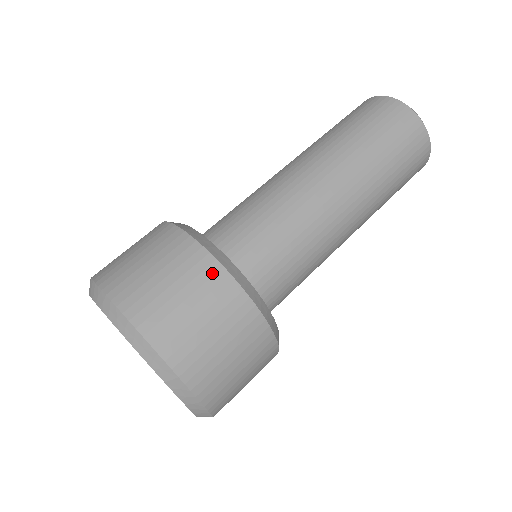
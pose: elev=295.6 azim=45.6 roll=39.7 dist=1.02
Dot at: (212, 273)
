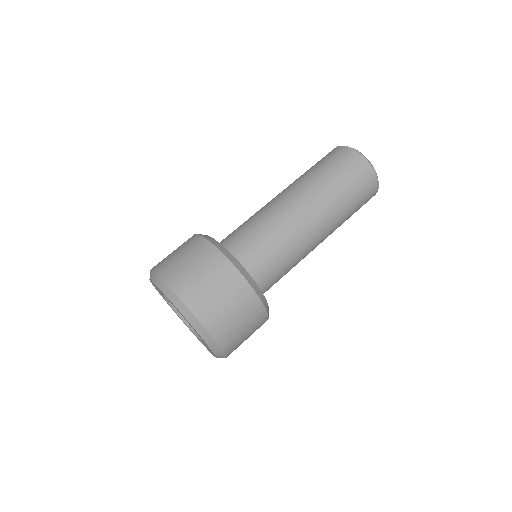
Dot at: (241, 286)
